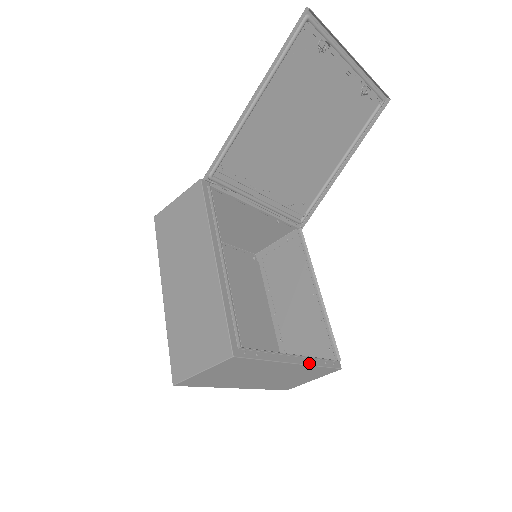
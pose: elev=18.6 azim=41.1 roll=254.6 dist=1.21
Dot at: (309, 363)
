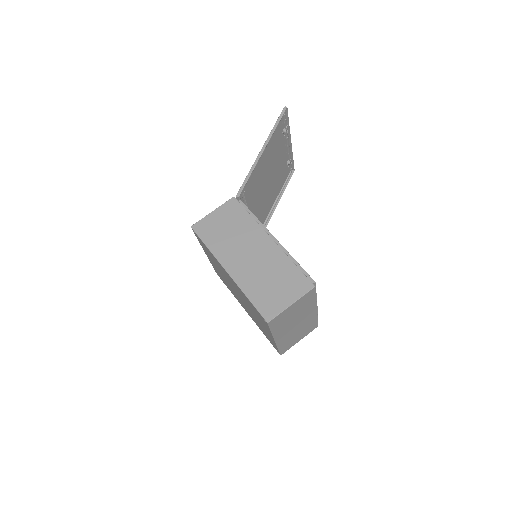
Dot at: occluded
